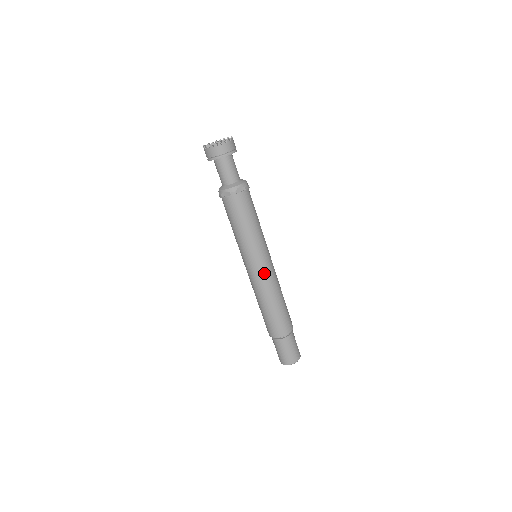
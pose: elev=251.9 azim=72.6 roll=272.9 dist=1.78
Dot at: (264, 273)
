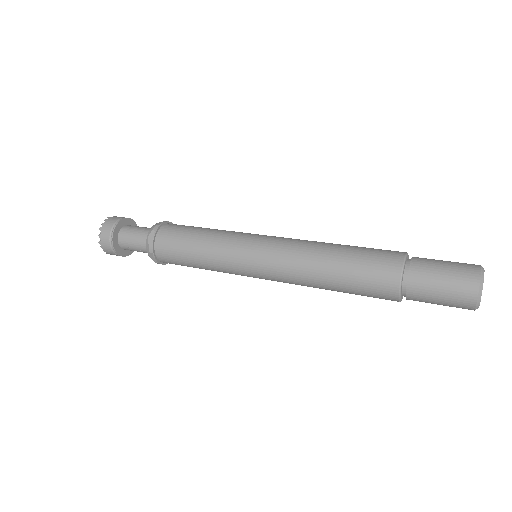
Dot at: (275, 241)
